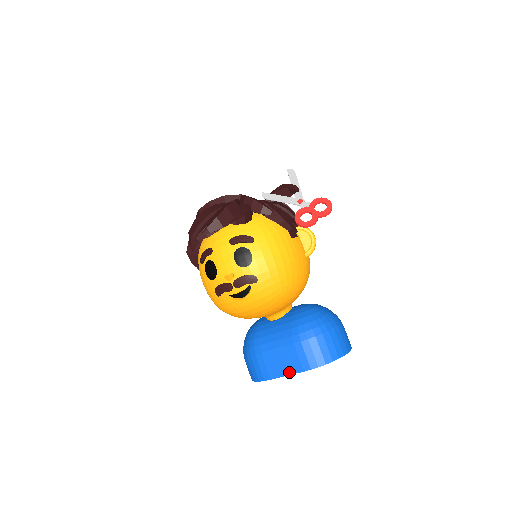
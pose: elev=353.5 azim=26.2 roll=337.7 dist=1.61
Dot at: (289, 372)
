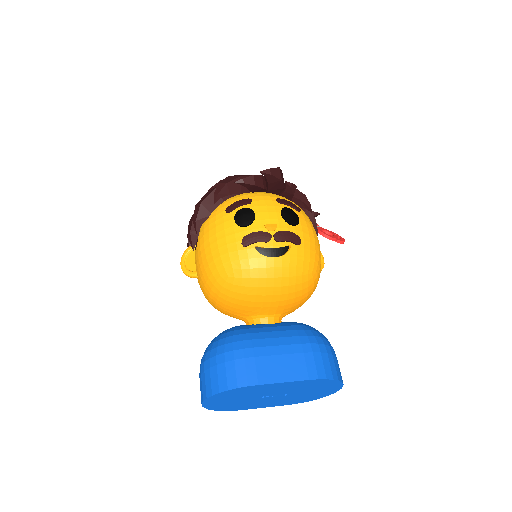
Dot at: (288, 378)
